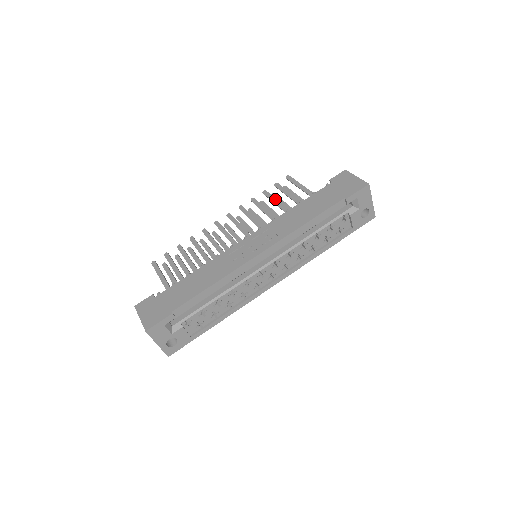
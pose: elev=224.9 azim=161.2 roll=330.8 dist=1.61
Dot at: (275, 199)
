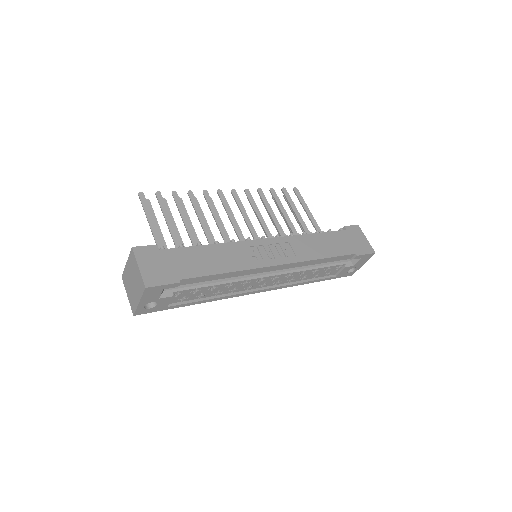
Dot at: (282, 205)
